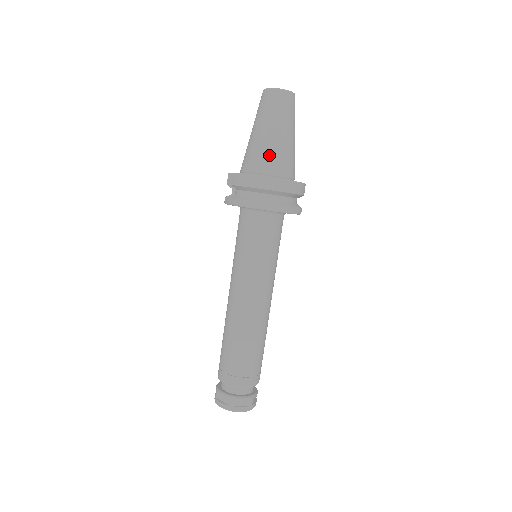
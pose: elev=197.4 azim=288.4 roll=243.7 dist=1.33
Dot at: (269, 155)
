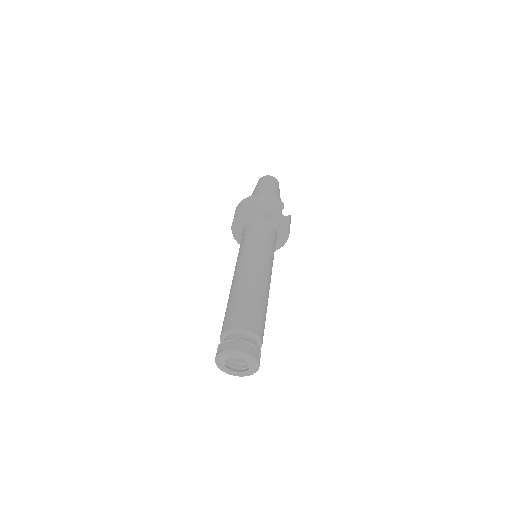
Dot at: occluded
